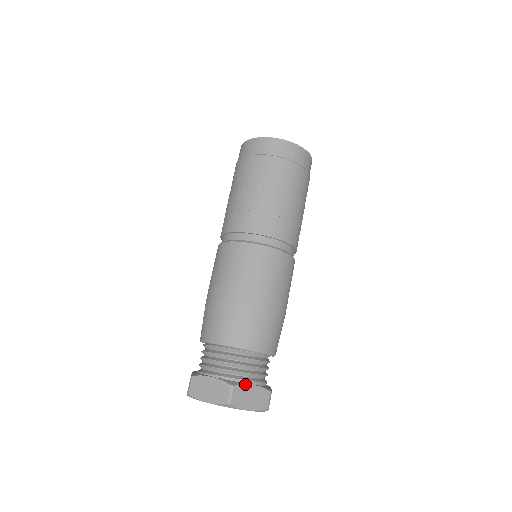
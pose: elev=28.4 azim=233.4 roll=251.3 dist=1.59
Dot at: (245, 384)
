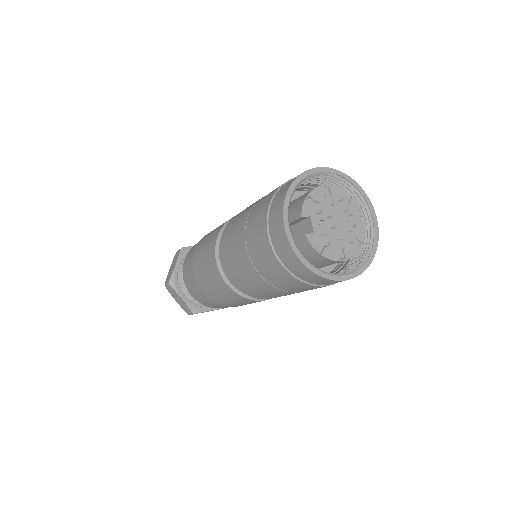
Dot at: occluded
